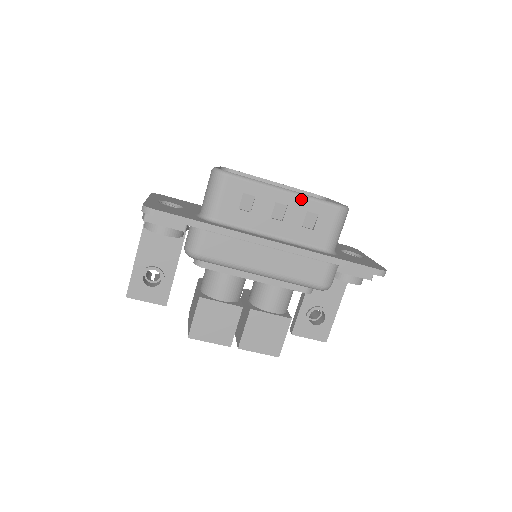
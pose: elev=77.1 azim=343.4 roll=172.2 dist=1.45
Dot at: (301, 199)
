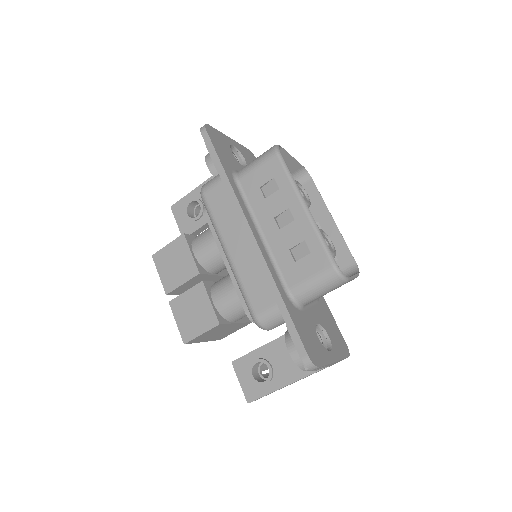
Dot at: (309, 225)
